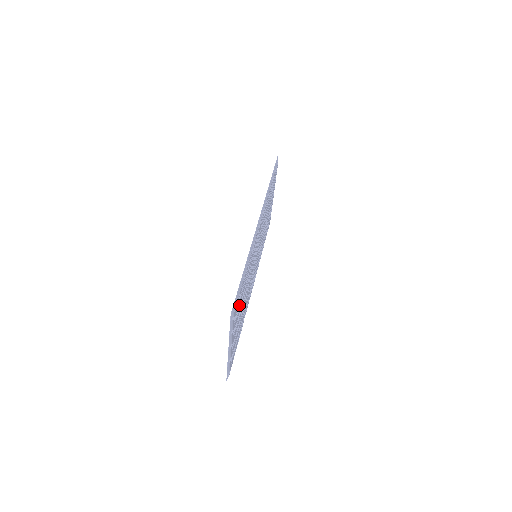
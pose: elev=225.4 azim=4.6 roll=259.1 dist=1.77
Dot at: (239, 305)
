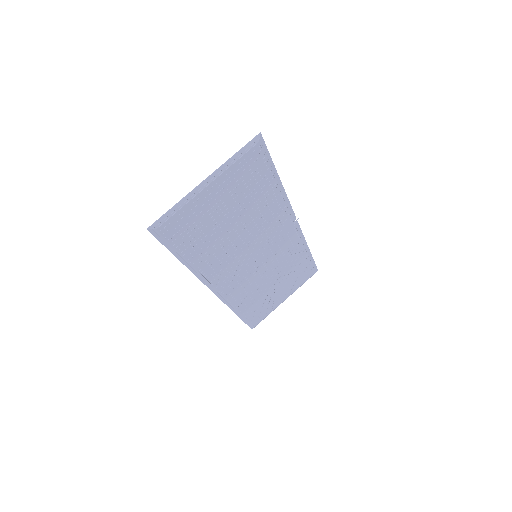
Dot at: (248, 181)
